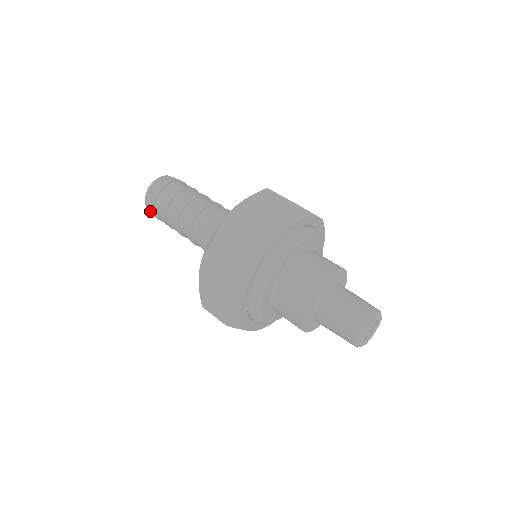
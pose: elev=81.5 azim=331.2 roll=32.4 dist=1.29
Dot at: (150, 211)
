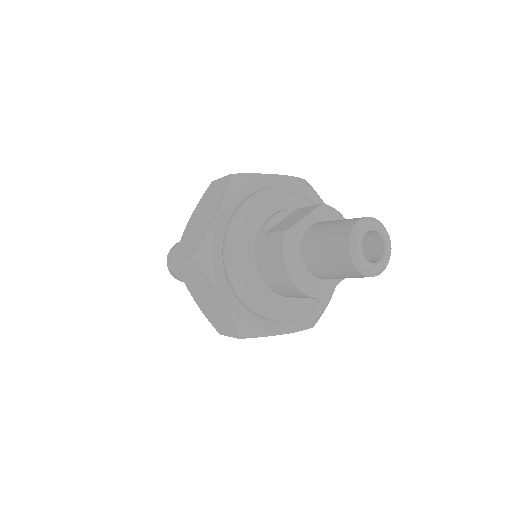
Dot at: (168, 262)
